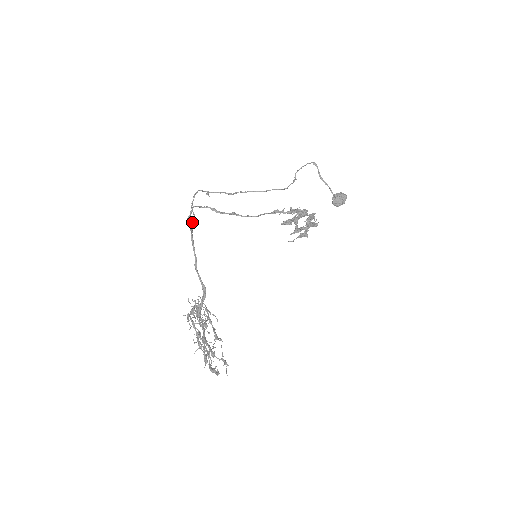
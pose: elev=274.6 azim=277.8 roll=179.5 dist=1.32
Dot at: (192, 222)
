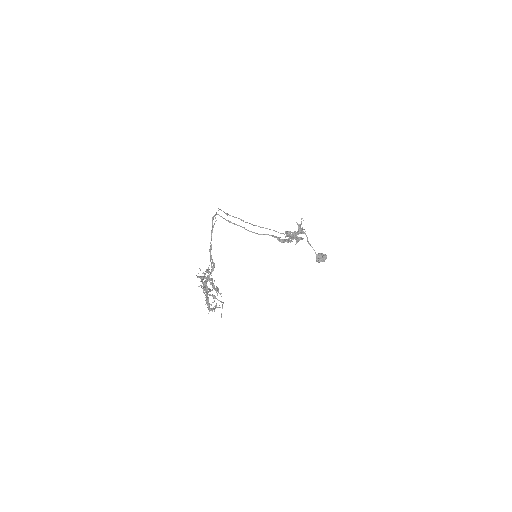
Dot at: (214, 224)
